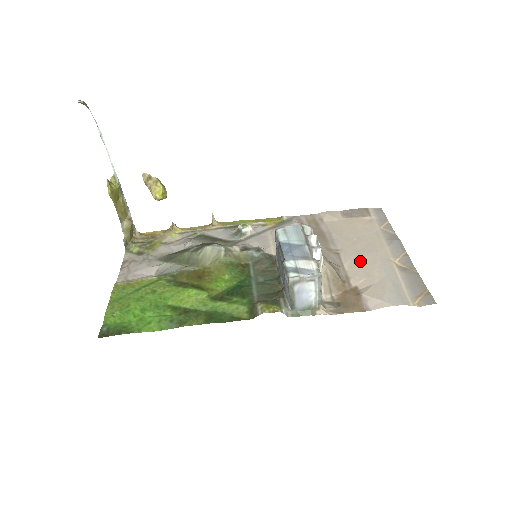
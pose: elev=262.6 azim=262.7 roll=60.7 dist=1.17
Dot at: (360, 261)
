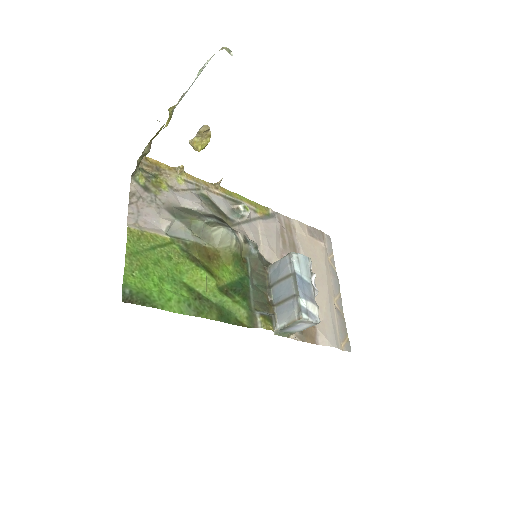
Dot at: occluded
